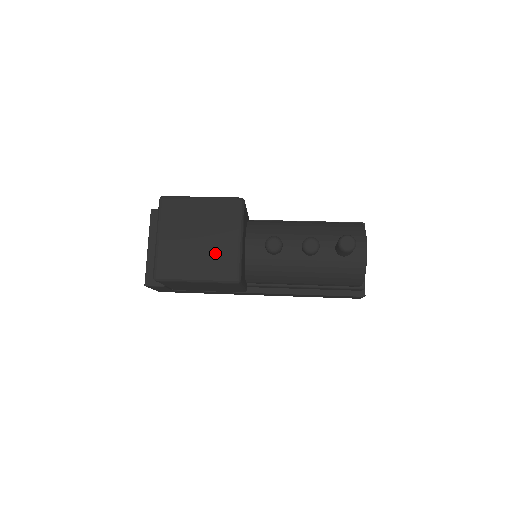
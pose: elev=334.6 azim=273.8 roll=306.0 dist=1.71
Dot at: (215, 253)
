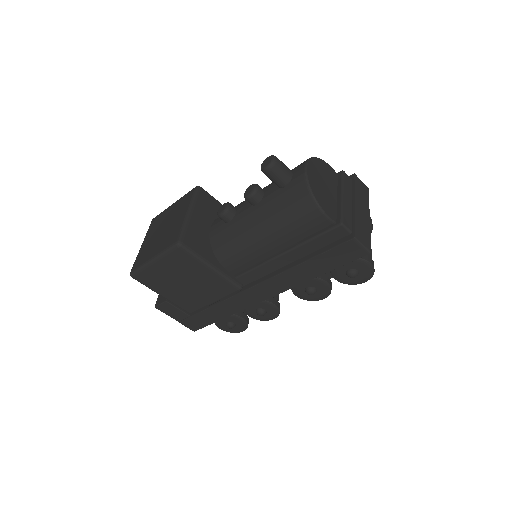
Dot at: (169, 233)
